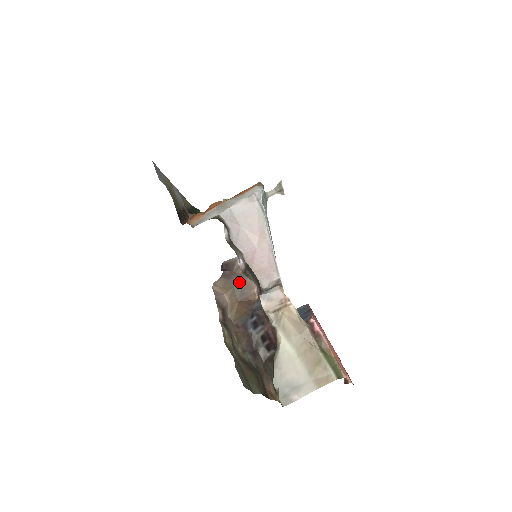
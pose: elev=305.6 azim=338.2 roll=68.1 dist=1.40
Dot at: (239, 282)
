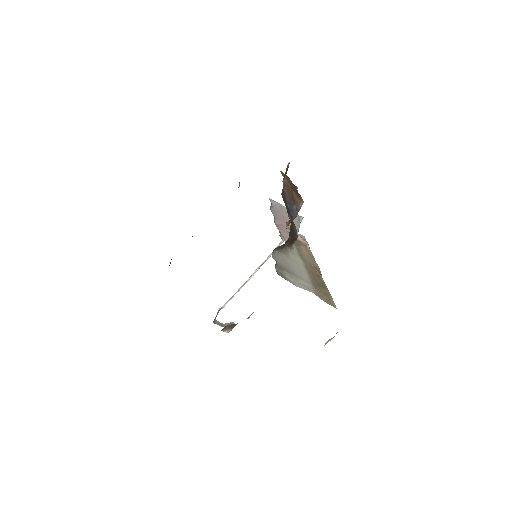
Dot at: (295, 189)
